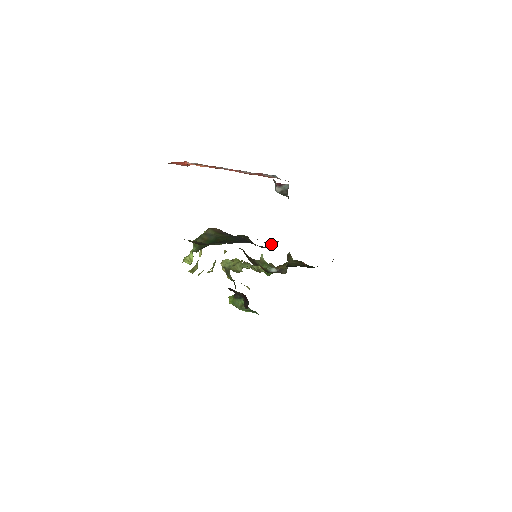
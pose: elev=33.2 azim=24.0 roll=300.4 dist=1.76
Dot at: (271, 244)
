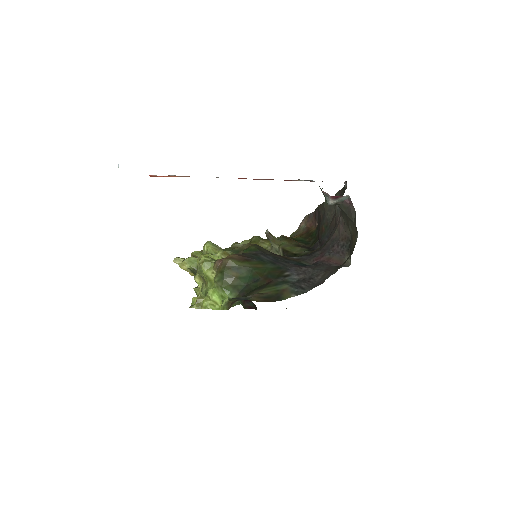
Dot at: occluded
